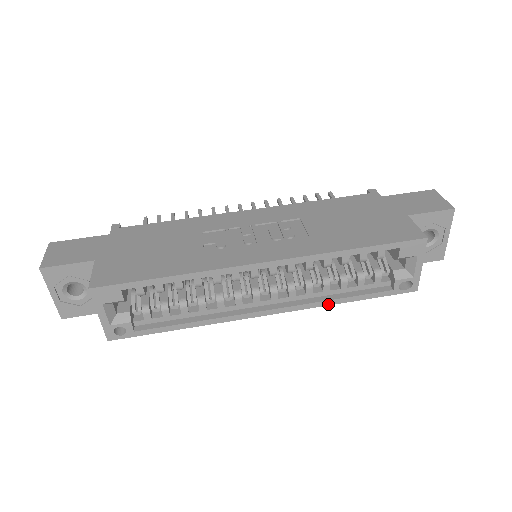
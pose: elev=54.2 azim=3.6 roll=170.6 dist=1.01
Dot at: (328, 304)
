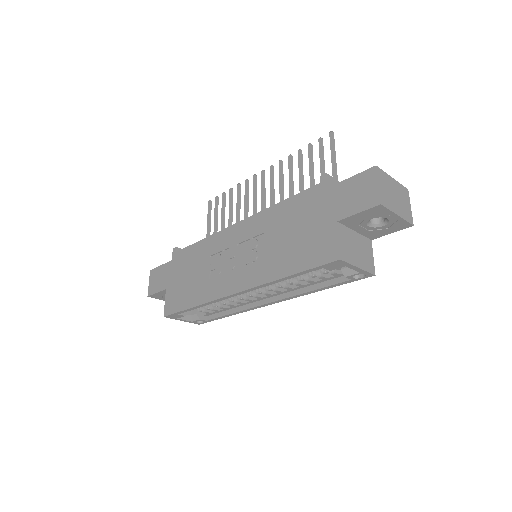
Dot at: (307, 294)
